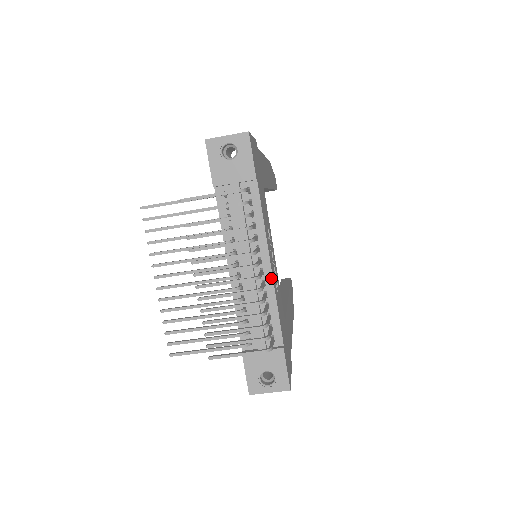
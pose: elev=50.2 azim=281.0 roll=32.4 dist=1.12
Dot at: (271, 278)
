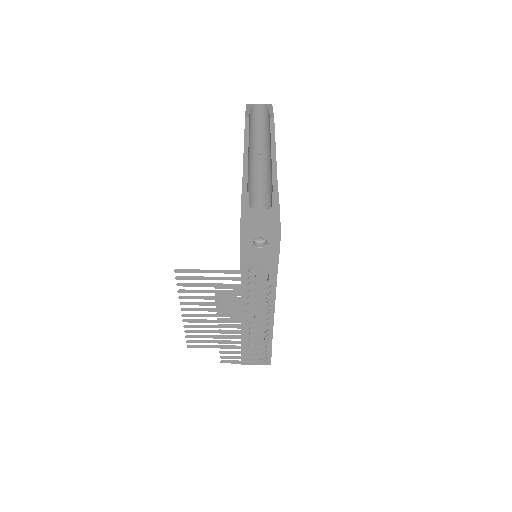
Dot at: (273, 313)
